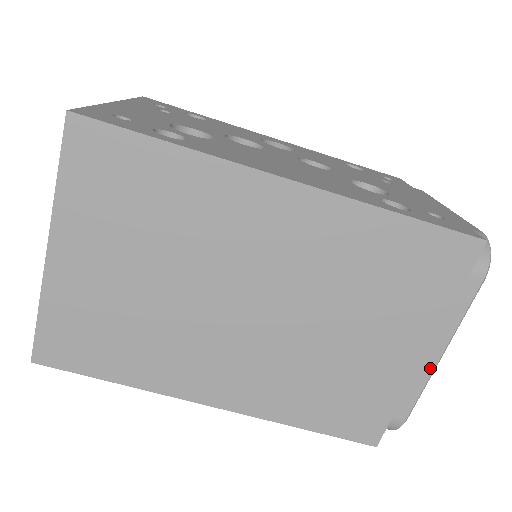
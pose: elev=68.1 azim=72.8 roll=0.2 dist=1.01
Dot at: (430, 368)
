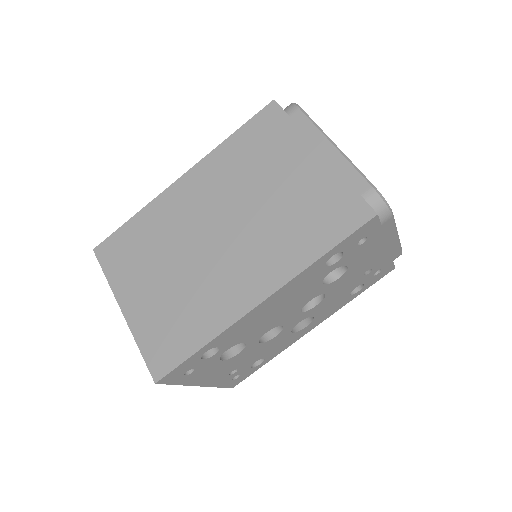
Dot at: (338, 155)
